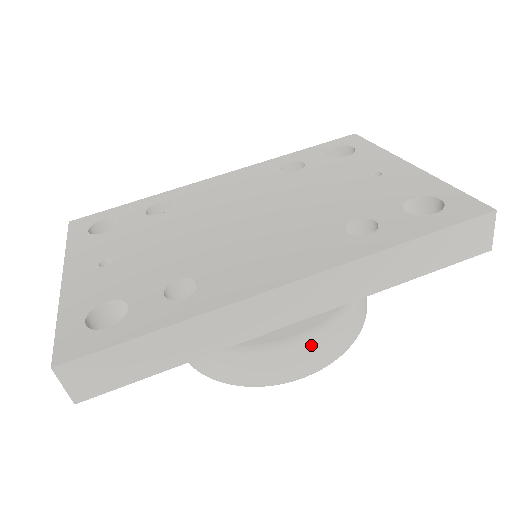
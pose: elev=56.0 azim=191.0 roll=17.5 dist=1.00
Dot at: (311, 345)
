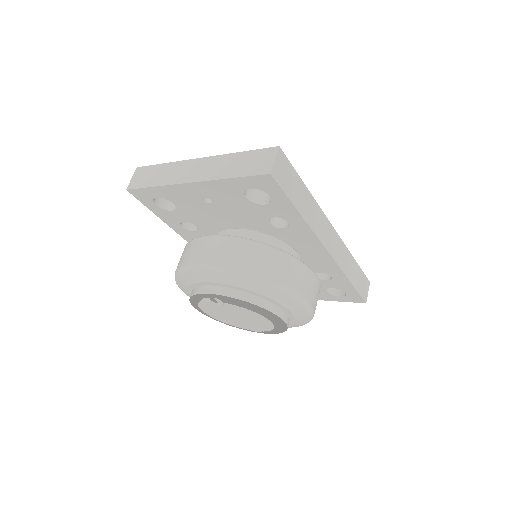
Dot at: (316, 283)
